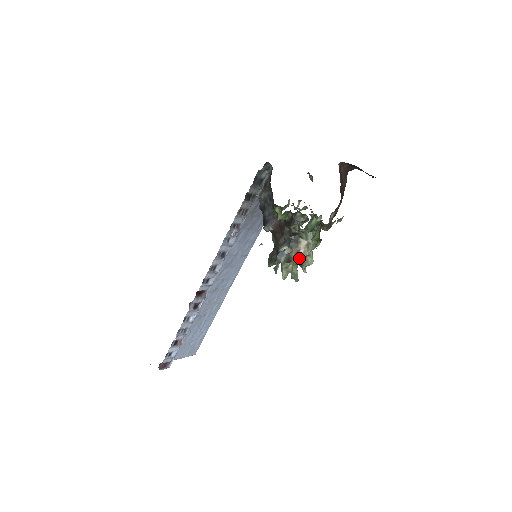
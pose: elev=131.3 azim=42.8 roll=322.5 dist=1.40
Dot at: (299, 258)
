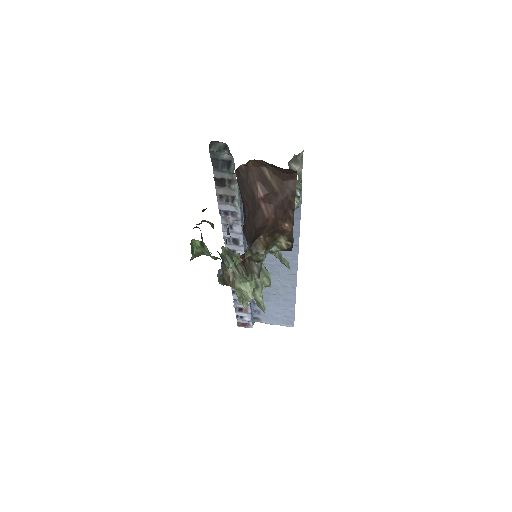
Dot at: occluded
